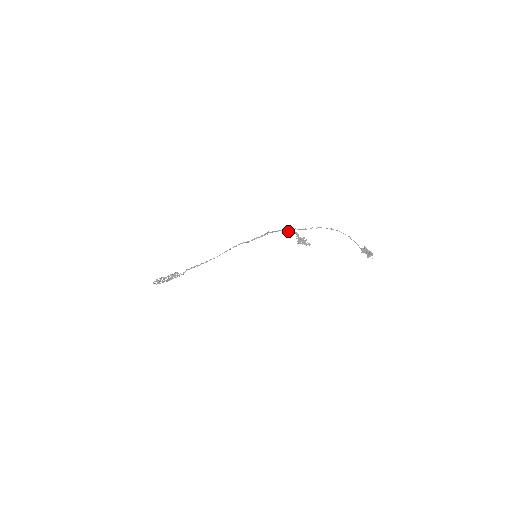
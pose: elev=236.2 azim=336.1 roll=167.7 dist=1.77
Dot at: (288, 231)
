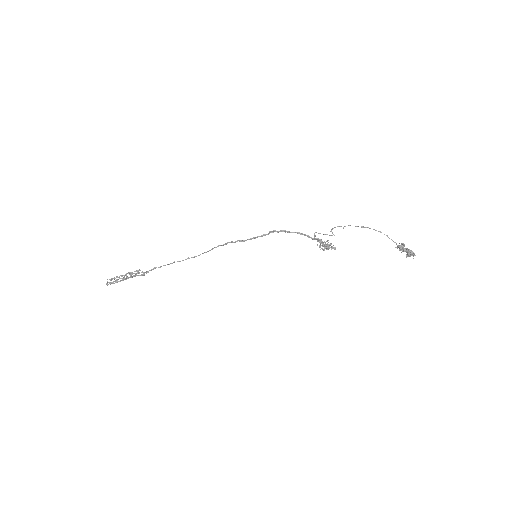
Dot at: (307, 236)
